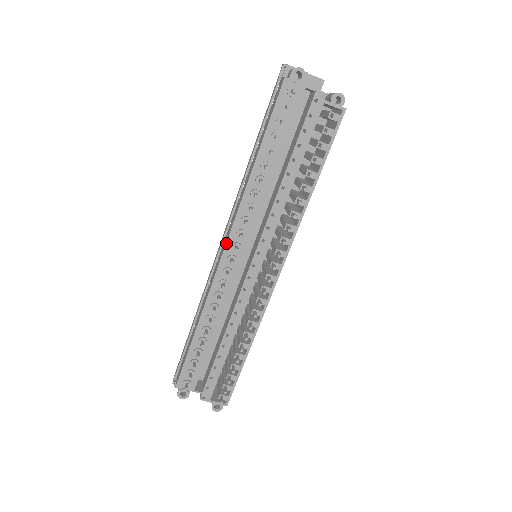
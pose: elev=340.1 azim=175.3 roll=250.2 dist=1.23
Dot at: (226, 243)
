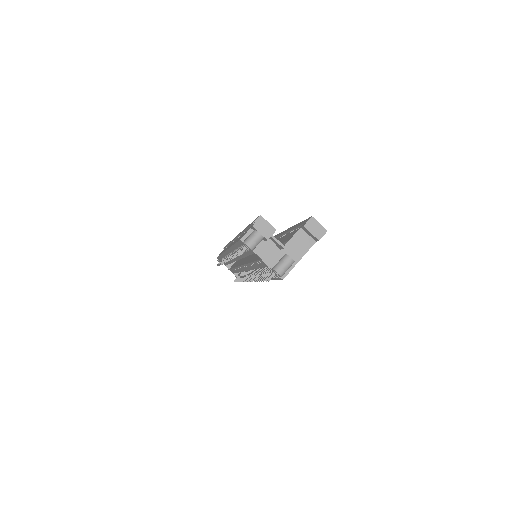
Dot at: (226, 251)
